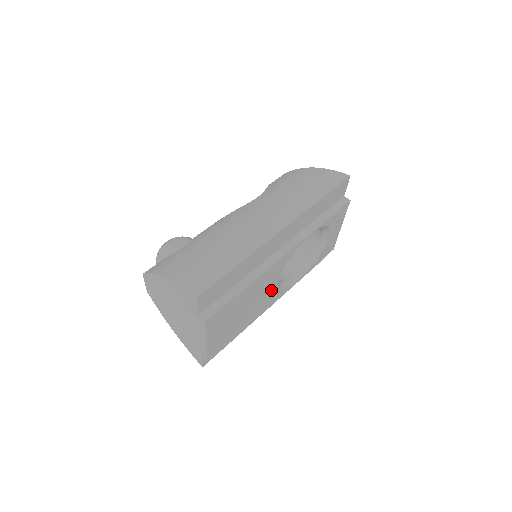
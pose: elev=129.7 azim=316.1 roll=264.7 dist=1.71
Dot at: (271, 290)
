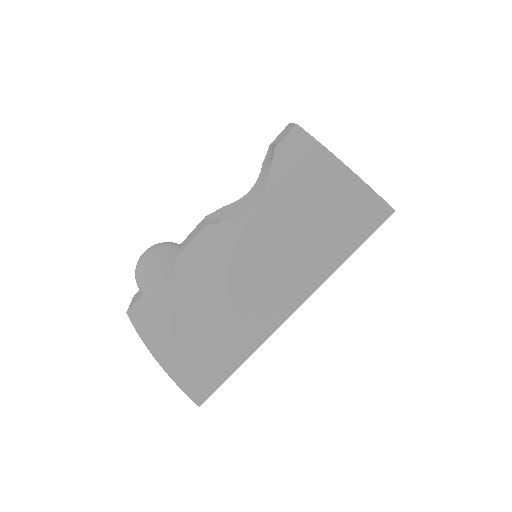
Dot at: occluded
